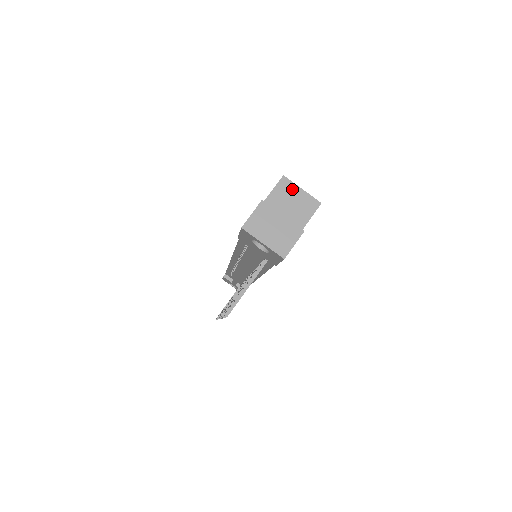
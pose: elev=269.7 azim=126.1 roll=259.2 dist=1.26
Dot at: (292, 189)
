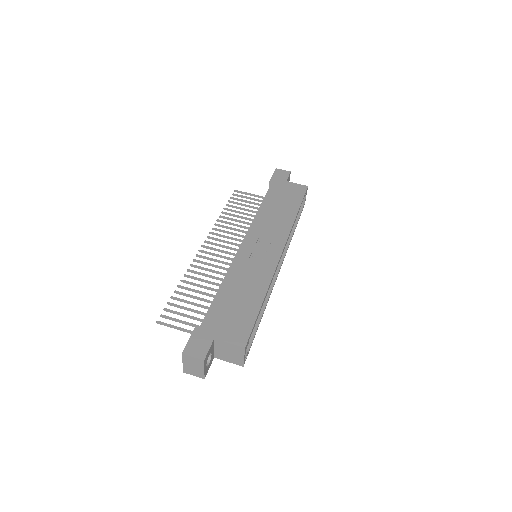
Dot at: (240, 353)
